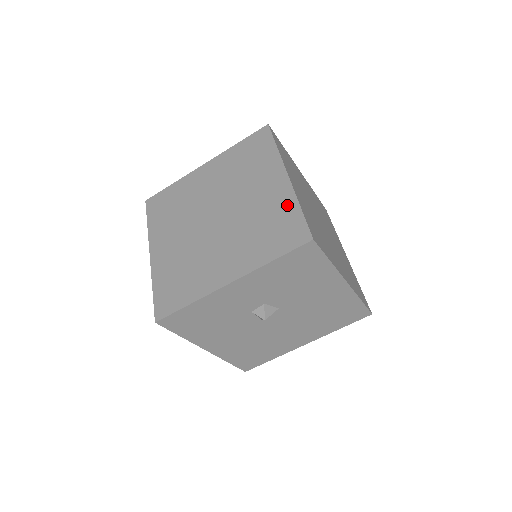
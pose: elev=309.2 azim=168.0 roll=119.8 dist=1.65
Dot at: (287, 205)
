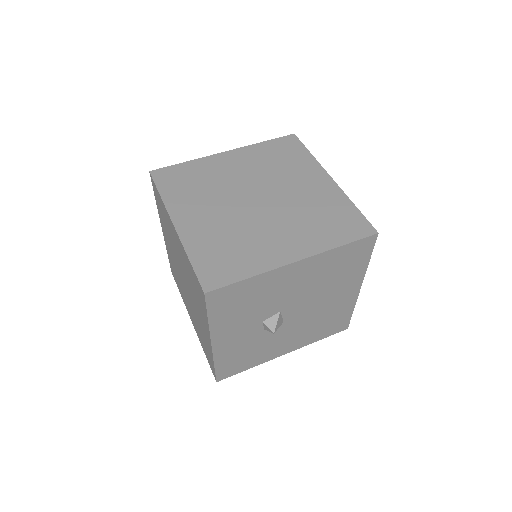
Dot at: (186, 259)
